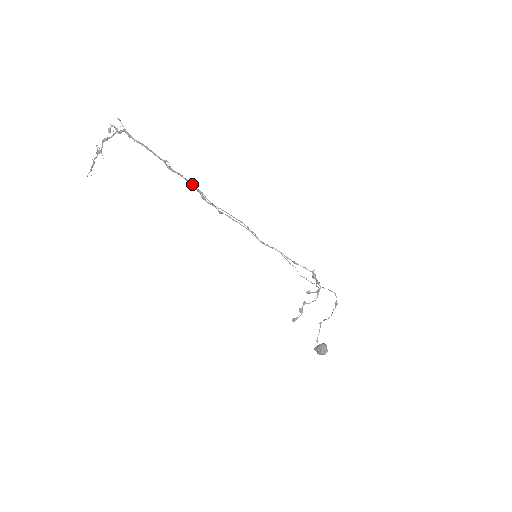
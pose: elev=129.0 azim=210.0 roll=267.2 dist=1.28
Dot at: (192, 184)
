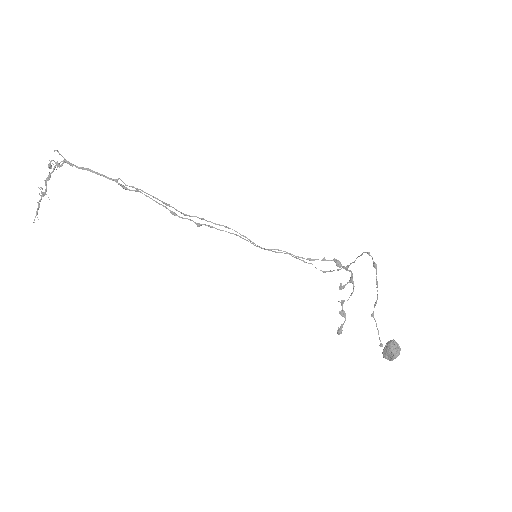
Dot at: (154, 197)
